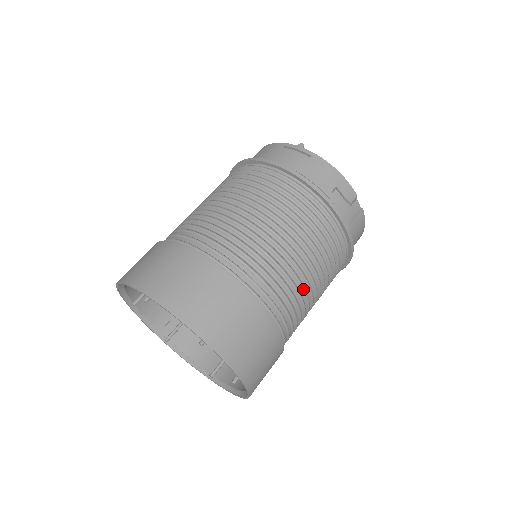
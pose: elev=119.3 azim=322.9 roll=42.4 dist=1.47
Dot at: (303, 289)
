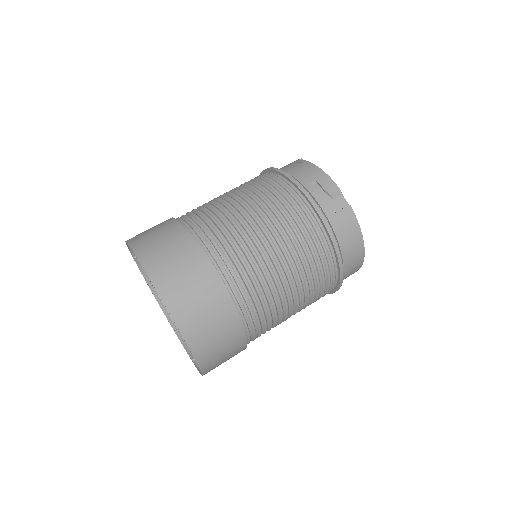
Dot at: (259, 255)
